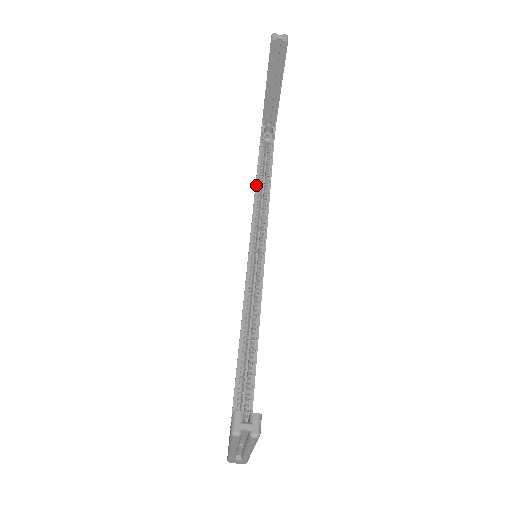
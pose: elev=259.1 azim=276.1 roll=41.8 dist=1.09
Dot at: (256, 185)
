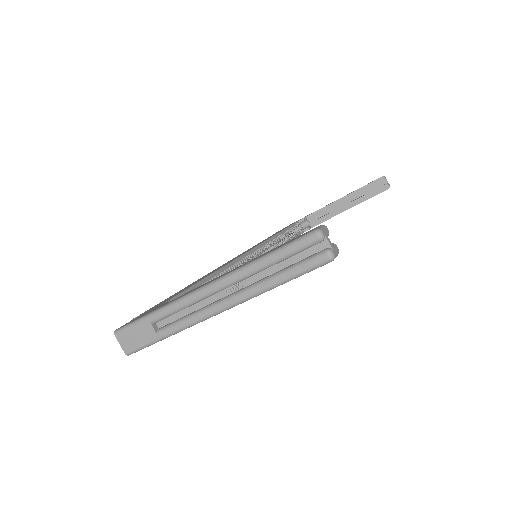
Dot at: (282, 231)
